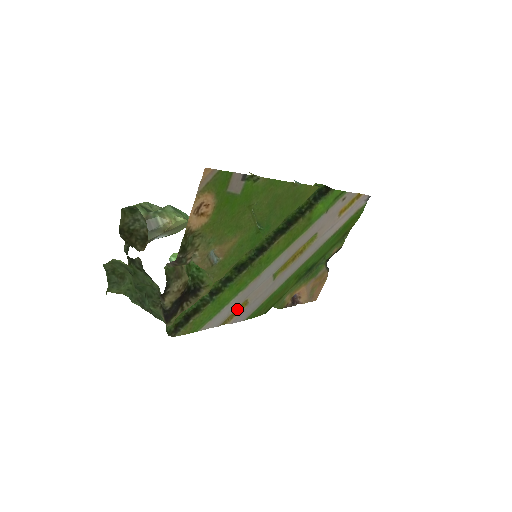
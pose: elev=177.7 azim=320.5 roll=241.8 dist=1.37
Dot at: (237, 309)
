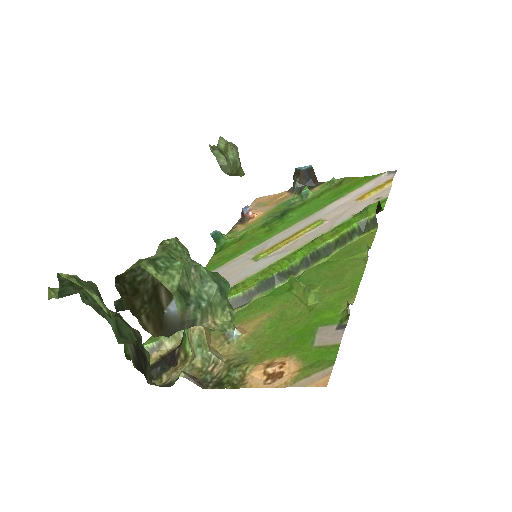
Dot at: occluded
